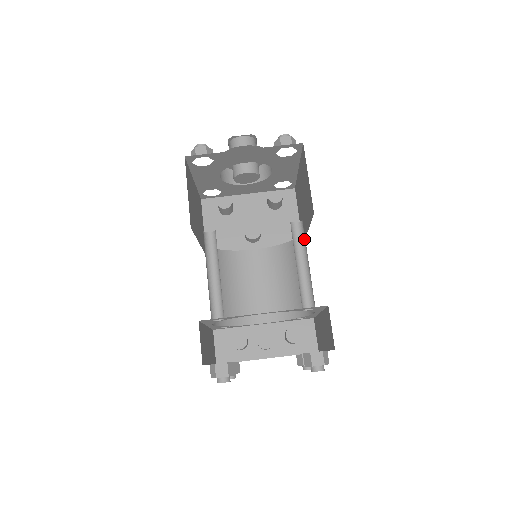
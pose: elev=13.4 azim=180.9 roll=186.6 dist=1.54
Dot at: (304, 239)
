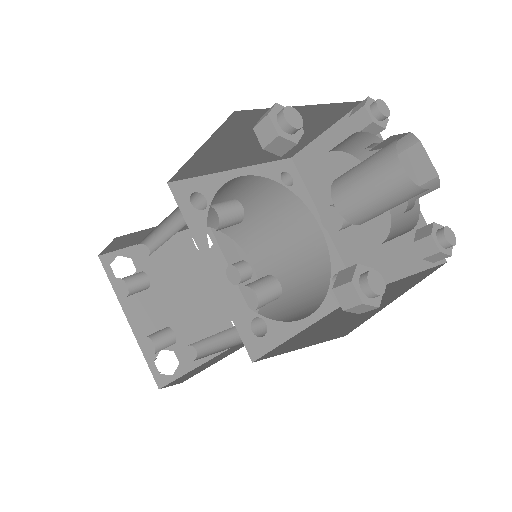
Dot at: occluded
